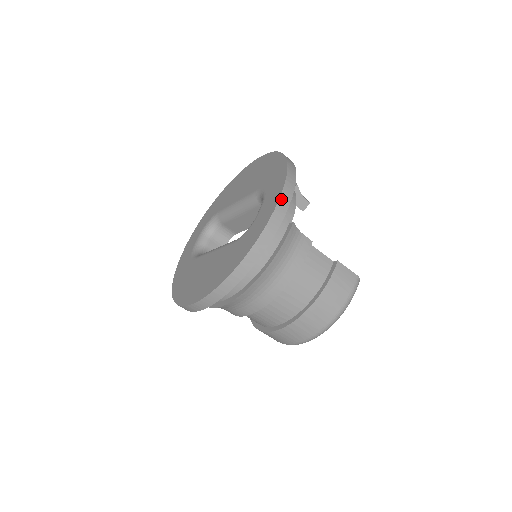
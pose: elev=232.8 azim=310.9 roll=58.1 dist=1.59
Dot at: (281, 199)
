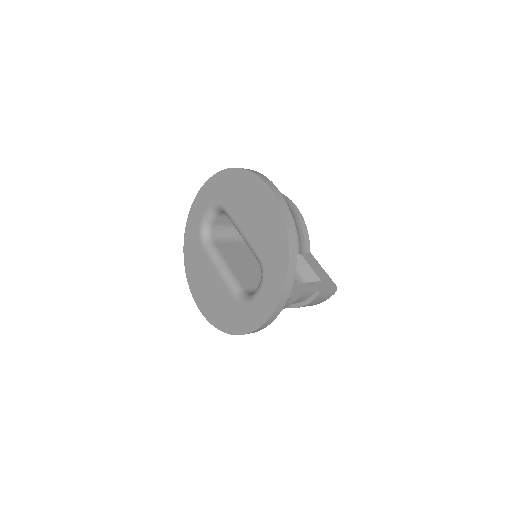
Dot at: (272, 315)
